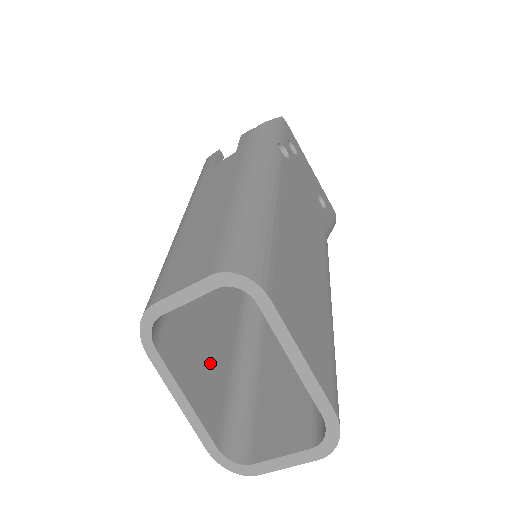
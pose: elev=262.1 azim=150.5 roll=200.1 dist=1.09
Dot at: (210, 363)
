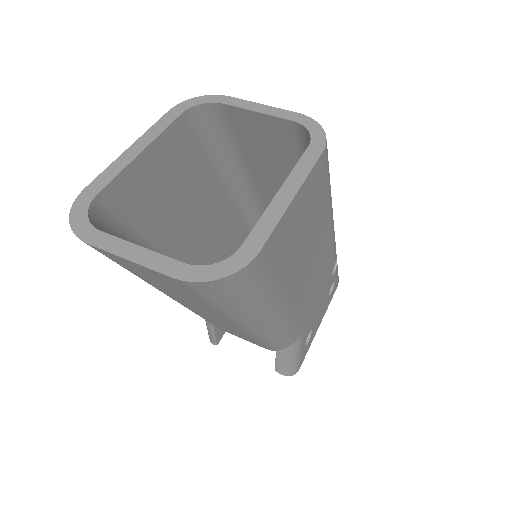
Dot at: (161, 204)
